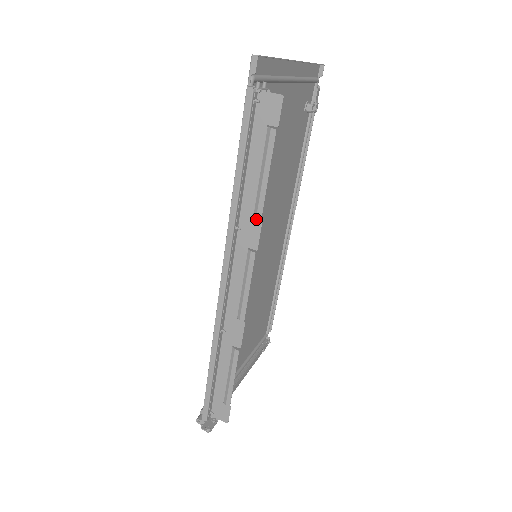
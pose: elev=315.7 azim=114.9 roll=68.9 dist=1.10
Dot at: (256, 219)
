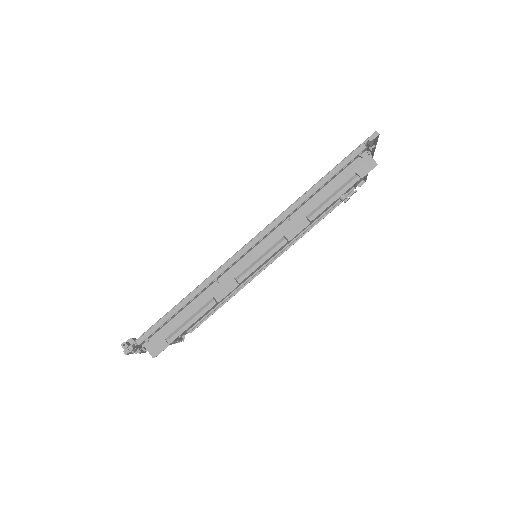
Dot at: (305, 221)
